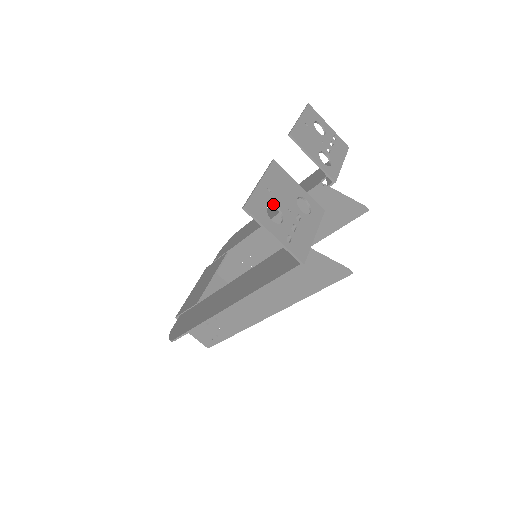
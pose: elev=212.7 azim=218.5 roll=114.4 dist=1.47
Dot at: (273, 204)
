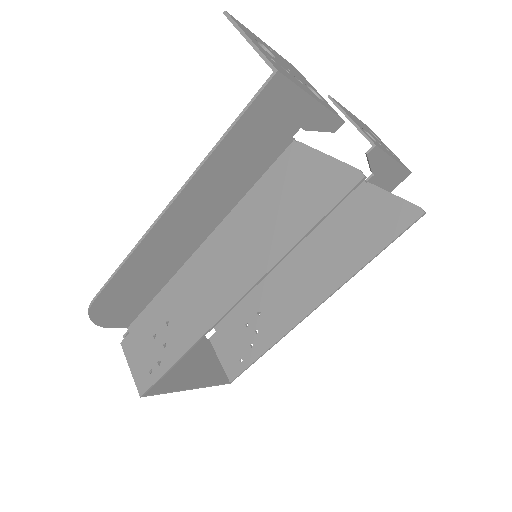
Dot at: (268, 50)
